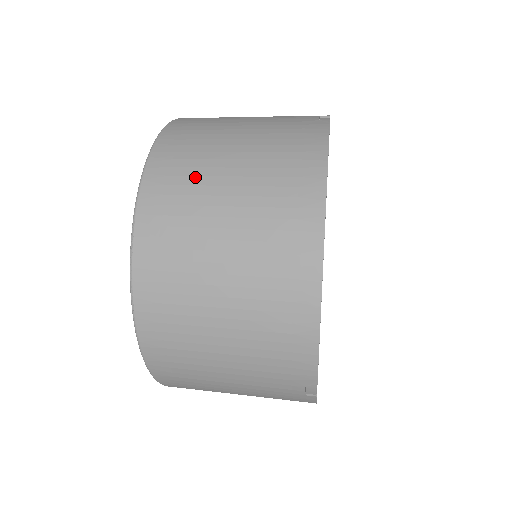
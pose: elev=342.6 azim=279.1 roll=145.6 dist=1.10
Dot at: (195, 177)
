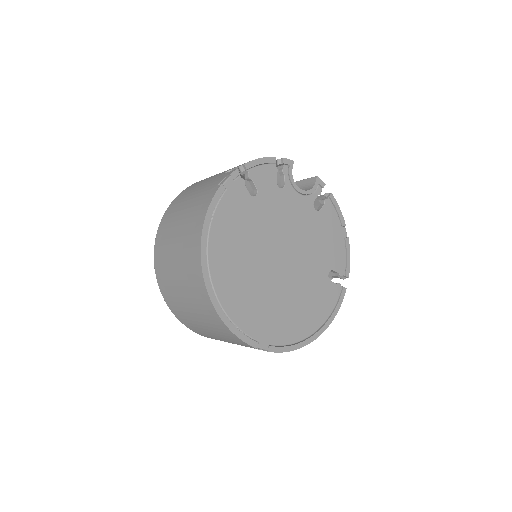
Dot at: (166, 246)
